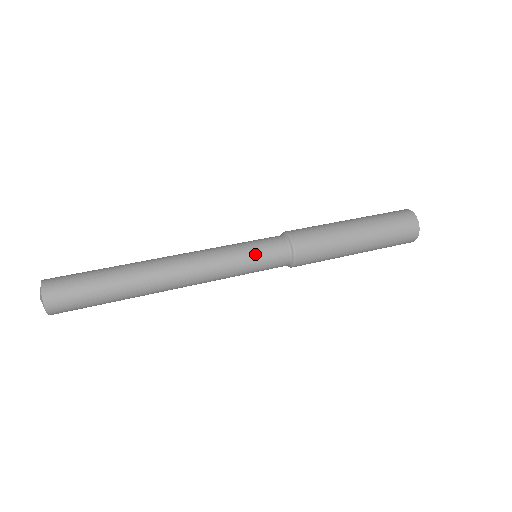
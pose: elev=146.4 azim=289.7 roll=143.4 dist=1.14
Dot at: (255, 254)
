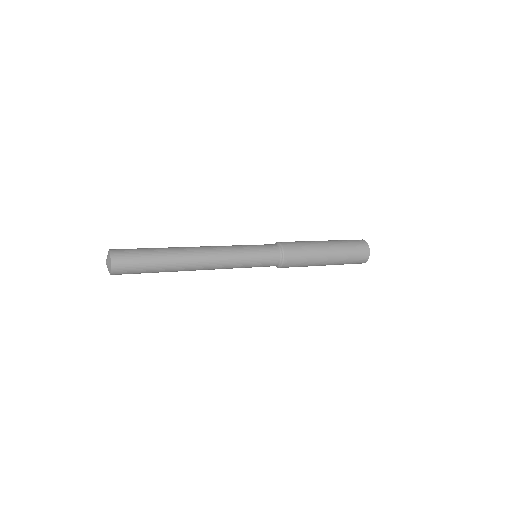
Dot at: (252, 245)
